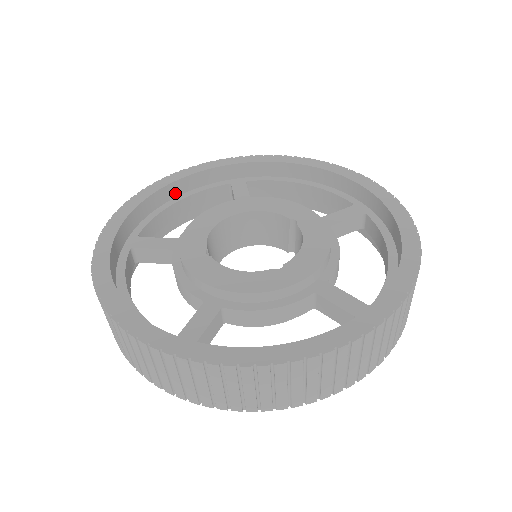
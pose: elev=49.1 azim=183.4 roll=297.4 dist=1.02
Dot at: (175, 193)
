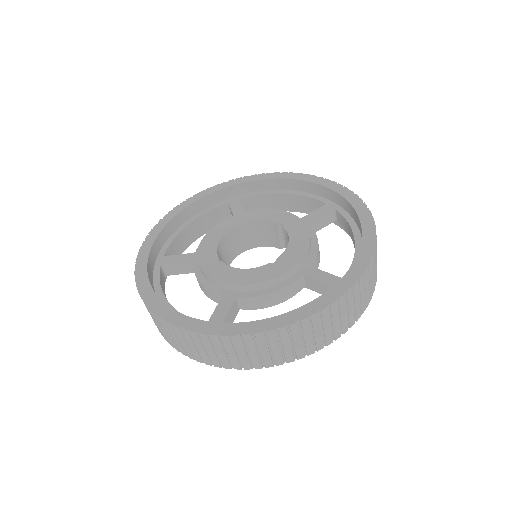
Dot at: (186, 217)
